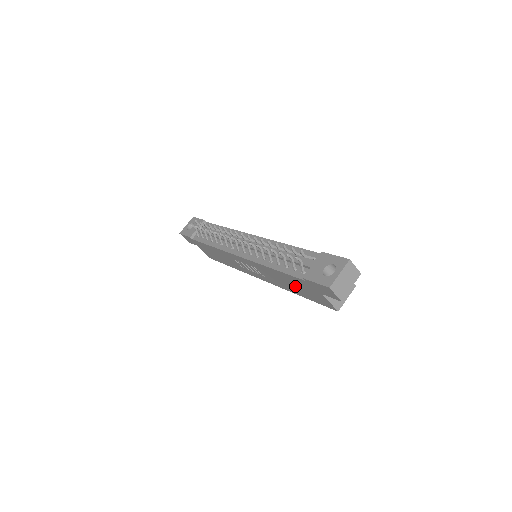
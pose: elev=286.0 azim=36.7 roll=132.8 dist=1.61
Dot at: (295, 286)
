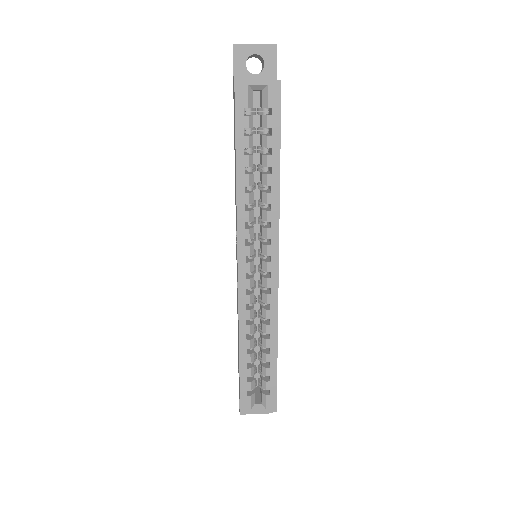
Dot at: occluded
